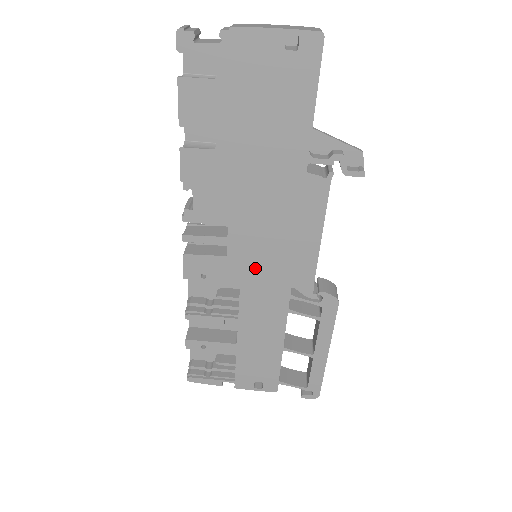
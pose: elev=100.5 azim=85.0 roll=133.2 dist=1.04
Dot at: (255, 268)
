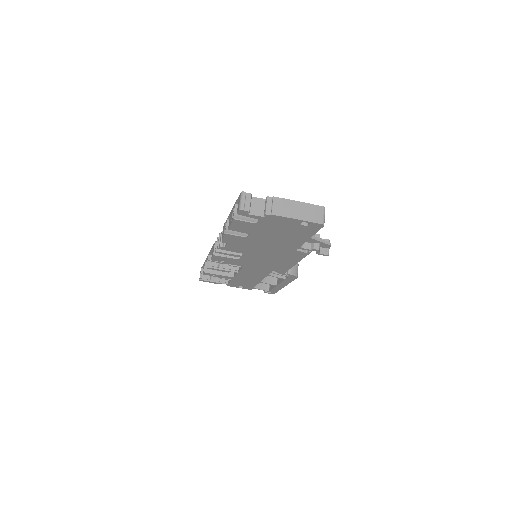
Dot at: (254, 264)
